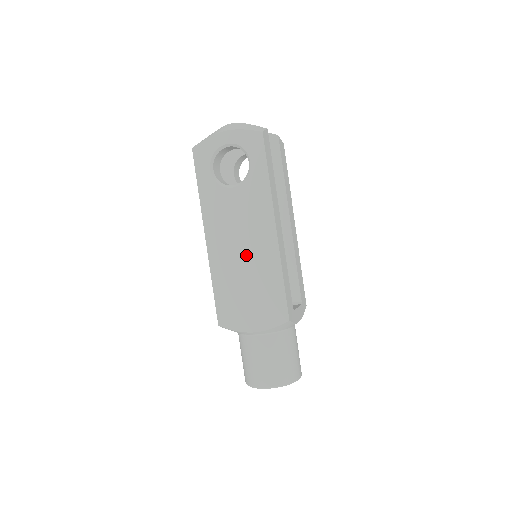
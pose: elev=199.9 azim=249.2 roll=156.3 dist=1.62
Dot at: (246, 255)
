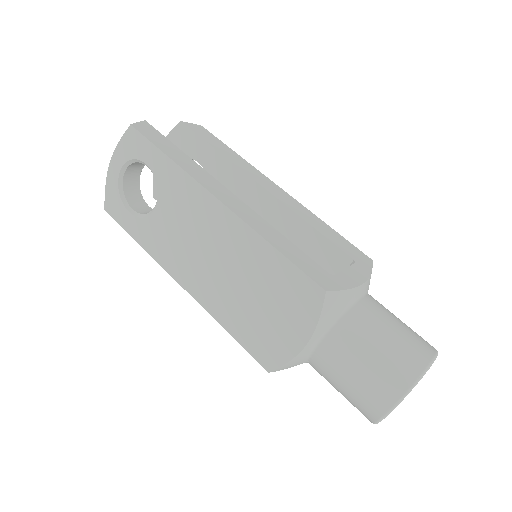
Dot at: (221, 261)
